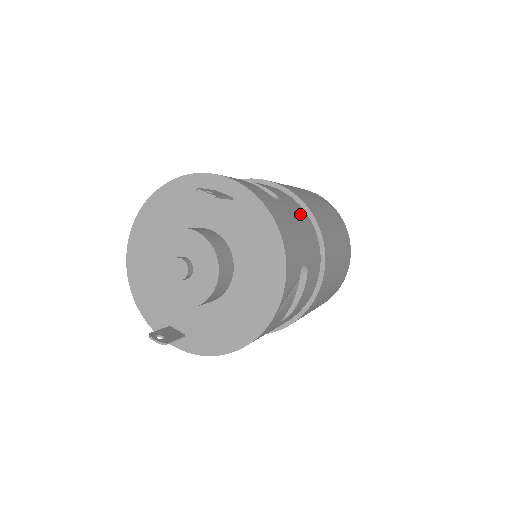
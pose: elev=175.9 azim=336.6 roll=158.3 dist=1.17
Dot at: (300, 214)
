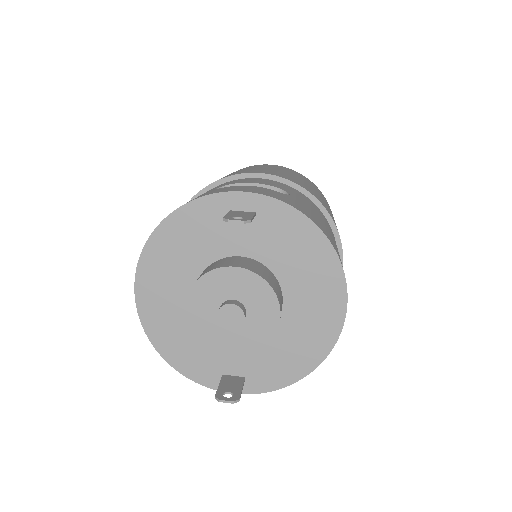
Dot at: (306, 200)
